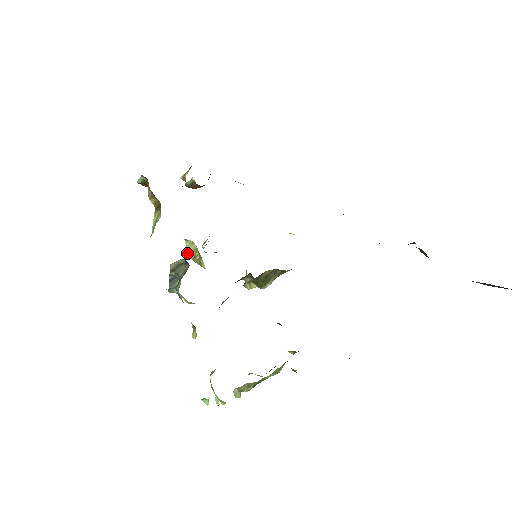
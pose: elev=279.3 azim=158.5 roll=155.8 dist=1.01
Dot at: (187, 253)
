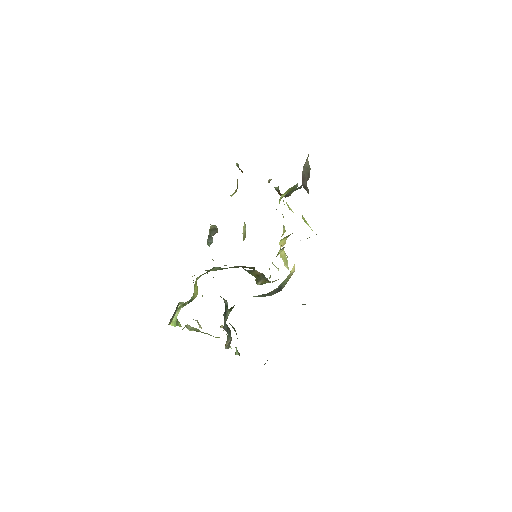
Dot at: occluded
